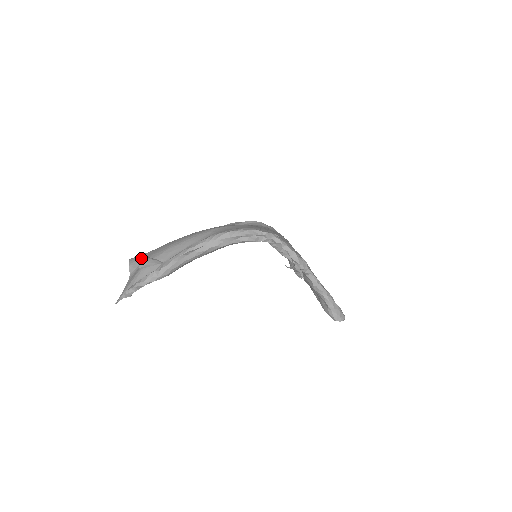
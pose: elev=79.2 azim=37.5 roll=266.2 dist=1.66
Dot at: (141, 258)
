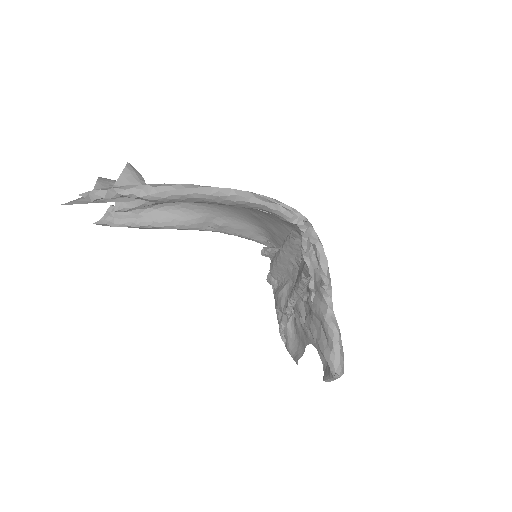
Dot at: (127, 172)
